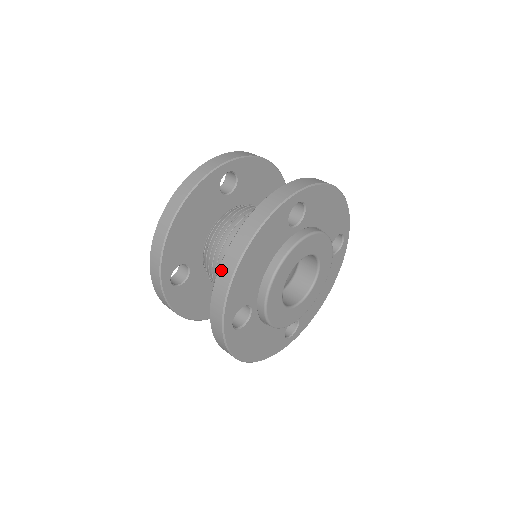
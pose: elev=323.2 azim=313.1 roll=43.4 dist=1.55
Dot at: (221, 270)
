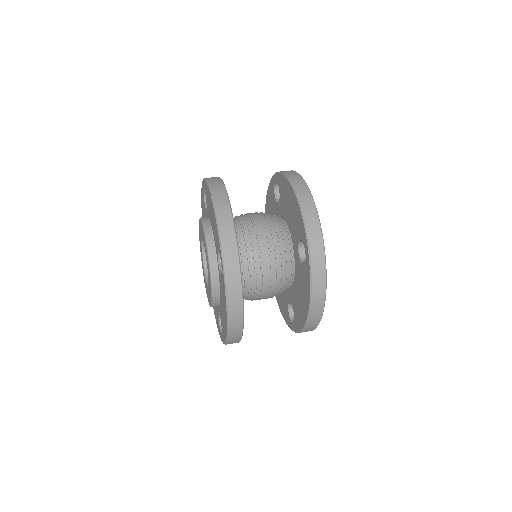
Dot at: (308, 326)
